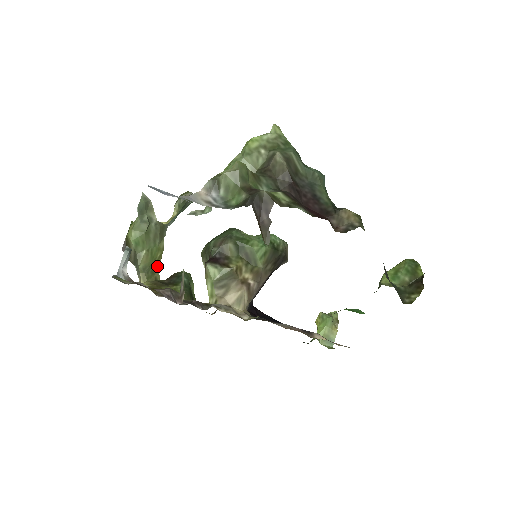
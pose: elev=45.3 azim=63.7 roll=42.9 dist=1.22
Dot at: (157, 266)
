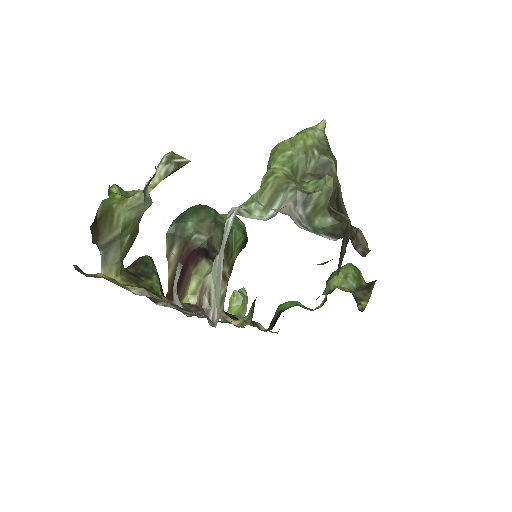
Dot at: occluded
